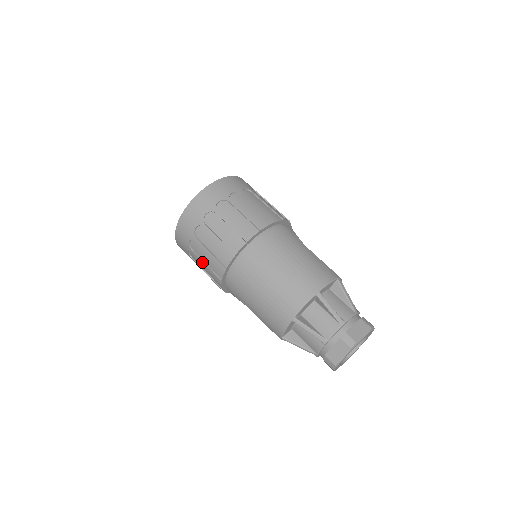
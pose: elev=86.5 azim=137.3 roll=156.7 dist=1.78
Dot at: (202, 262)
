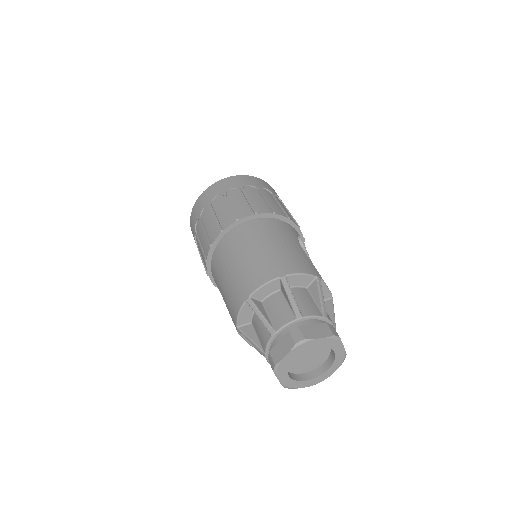
Dot at: (199, 243)
